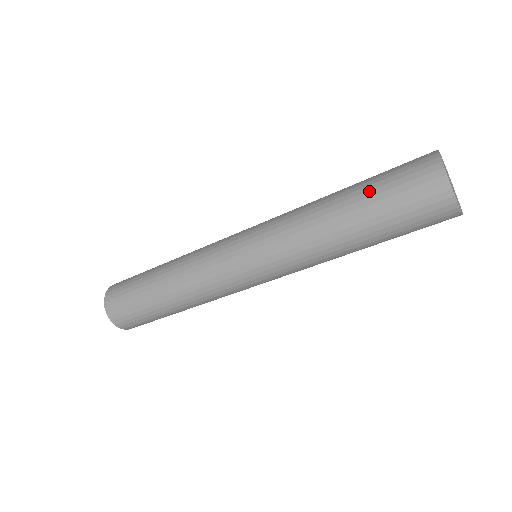
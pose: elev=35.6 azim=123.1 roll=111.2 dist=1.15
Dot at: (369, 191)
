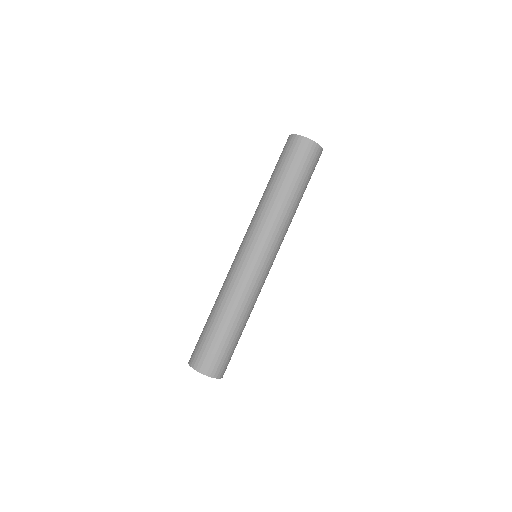
Dot at: (284, 171)
